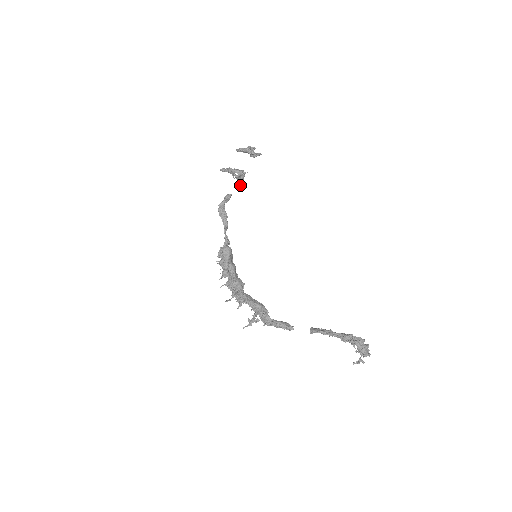
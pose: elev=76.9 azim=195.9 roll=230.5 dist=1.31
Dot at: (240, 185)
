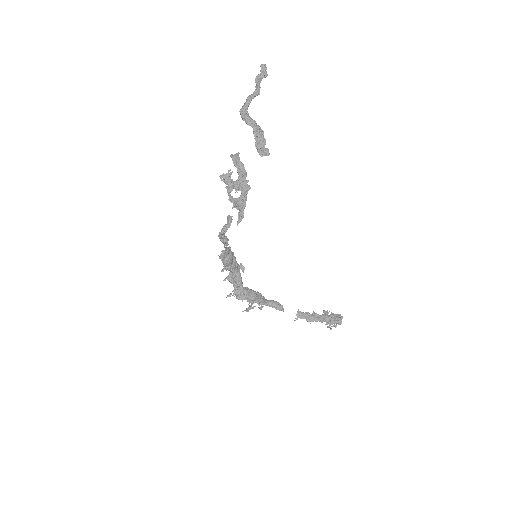
Dot at: (241, 219)
